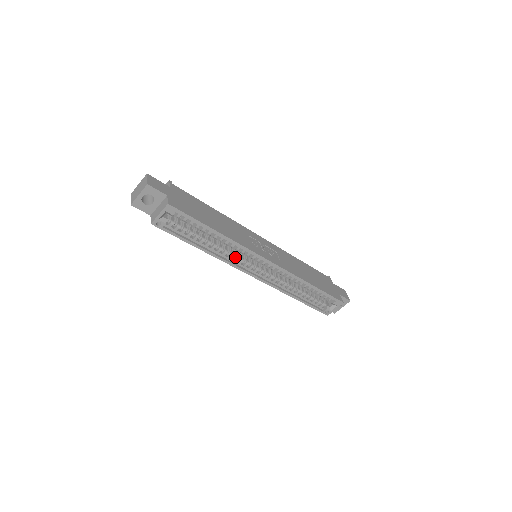
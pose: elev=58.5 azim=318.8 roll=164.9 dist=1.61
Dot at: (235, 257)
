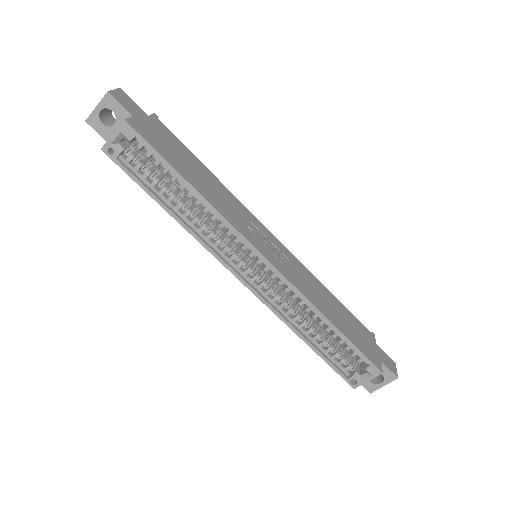
Dot at: (217, 240)
